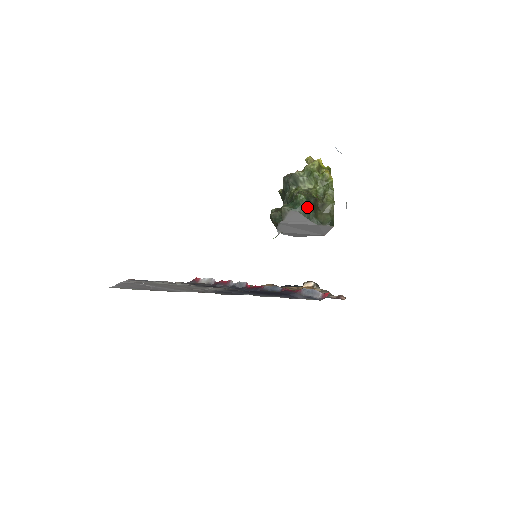
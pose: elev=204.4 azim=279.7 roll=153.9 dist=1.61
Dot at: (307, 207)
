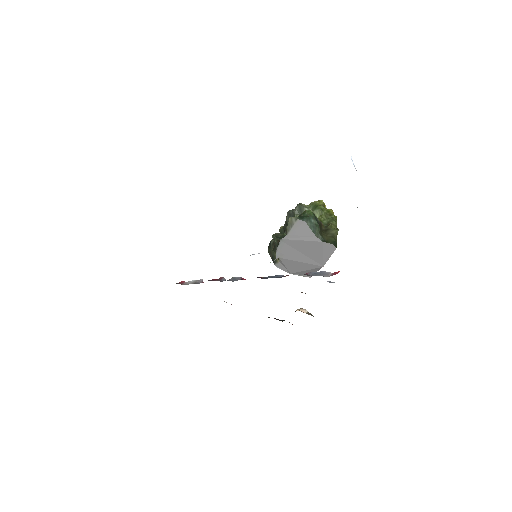
Dot at: (314, 221)
